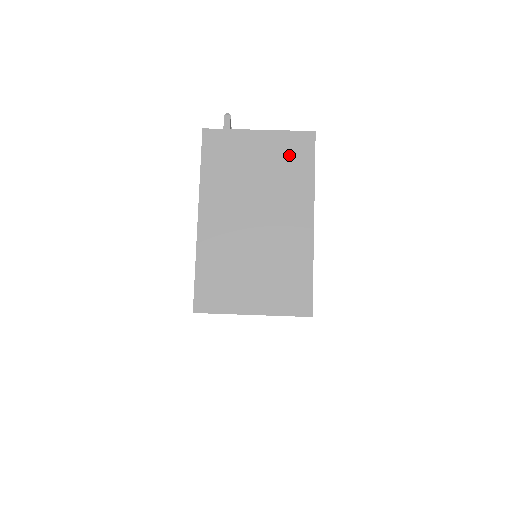
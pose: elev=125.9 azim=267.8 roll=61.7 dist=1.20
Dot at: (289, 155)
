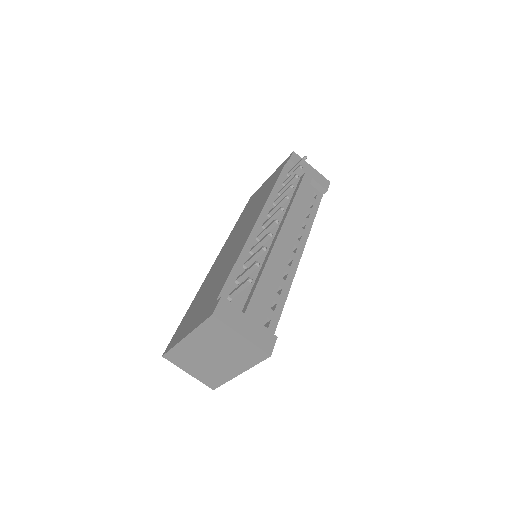
Dot at: (249, 353)
